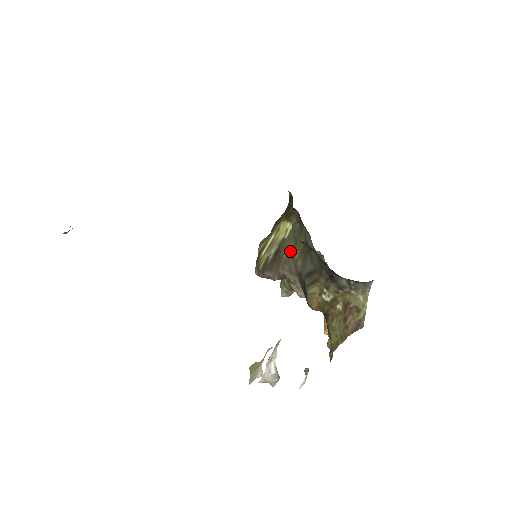
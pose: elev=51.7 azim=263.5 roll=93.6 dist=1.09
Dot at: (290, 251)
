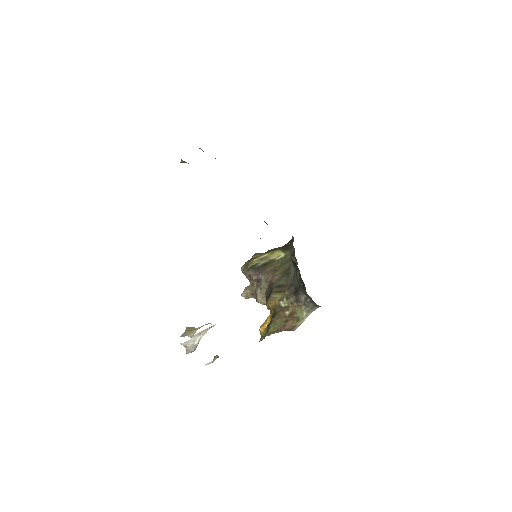
Dot at: (274, 268)
